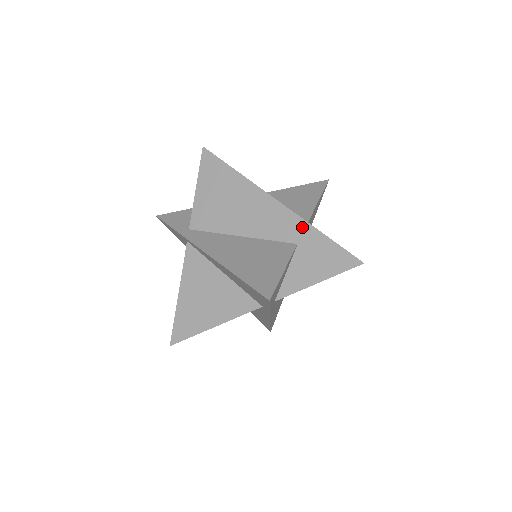
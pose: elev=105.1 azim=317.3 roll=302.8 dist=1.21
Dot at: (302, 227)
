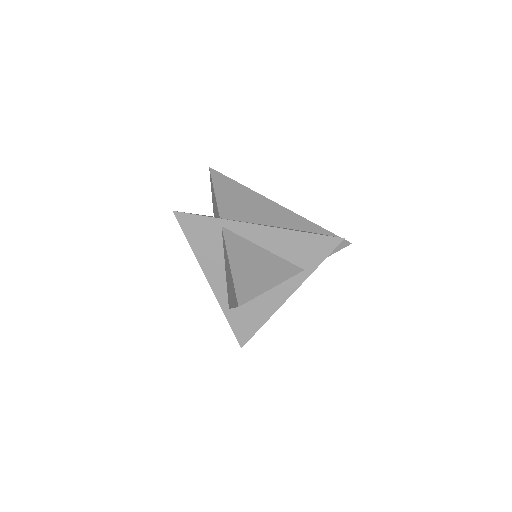
Dot at: (307, 222)
